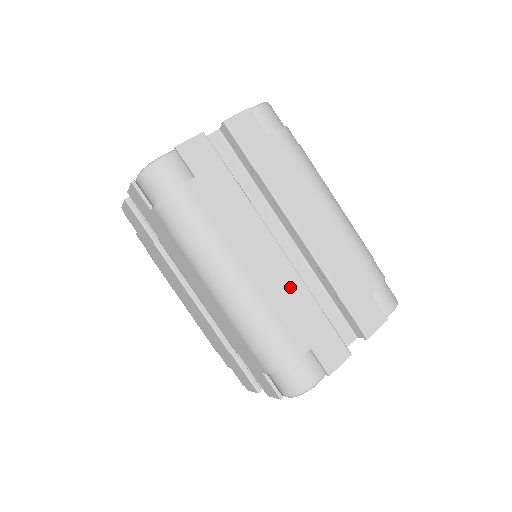
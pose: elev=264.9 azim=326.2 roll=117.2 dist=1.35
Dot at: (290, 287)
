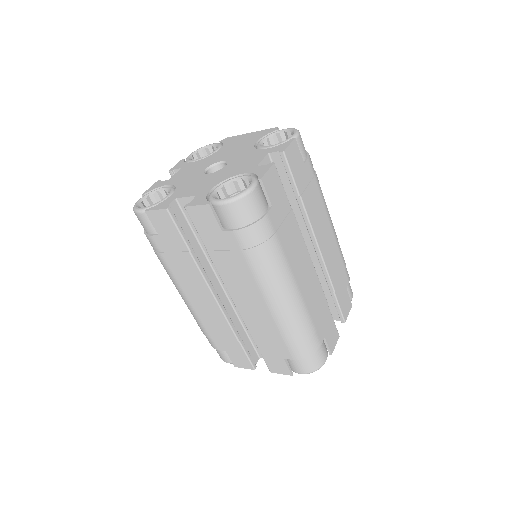
Dot at: (317, 293)
